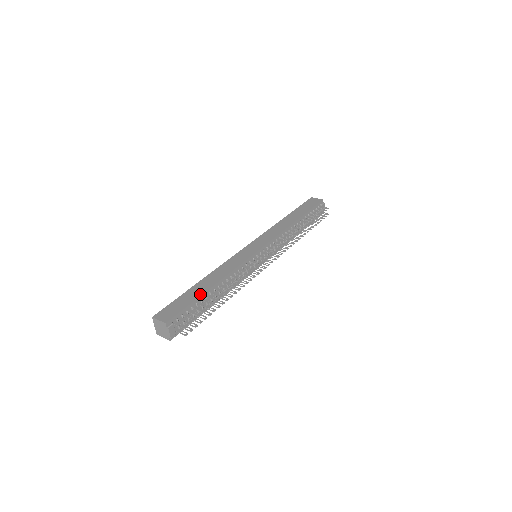
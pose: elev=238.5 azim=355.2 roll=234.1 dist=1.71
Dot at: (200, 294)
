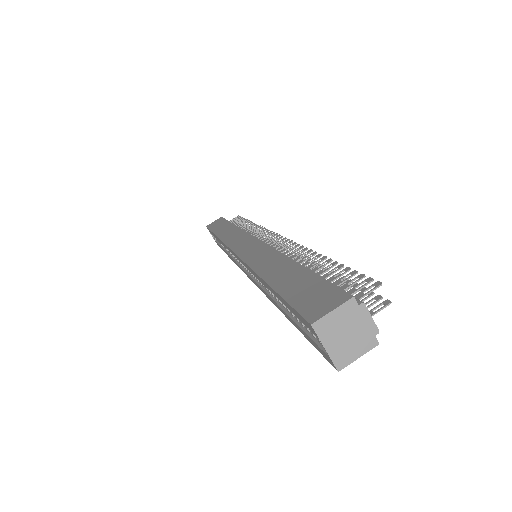
Dot at: (302, 269)
